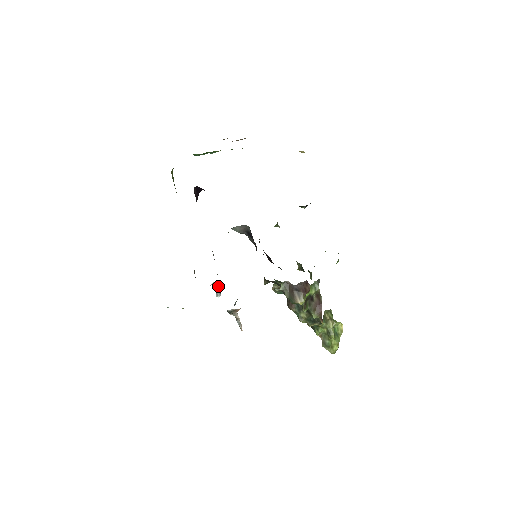
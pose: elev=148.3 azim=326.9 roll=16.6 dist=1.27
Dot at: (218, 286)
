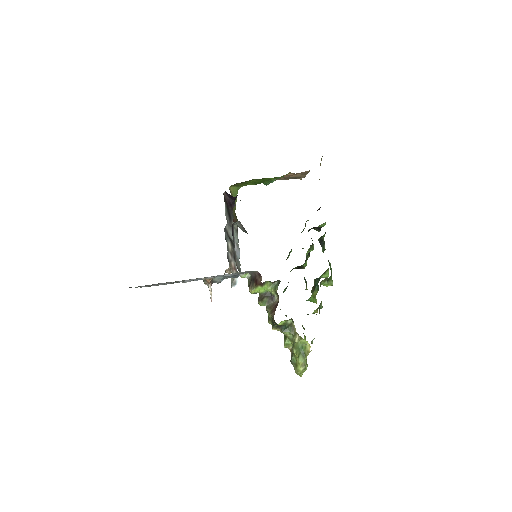
Dot at: occluded
